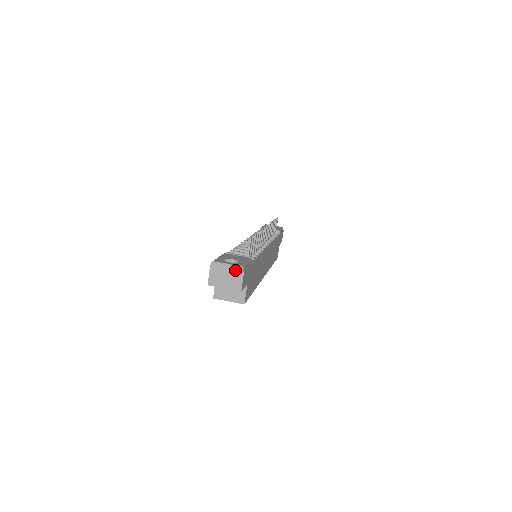
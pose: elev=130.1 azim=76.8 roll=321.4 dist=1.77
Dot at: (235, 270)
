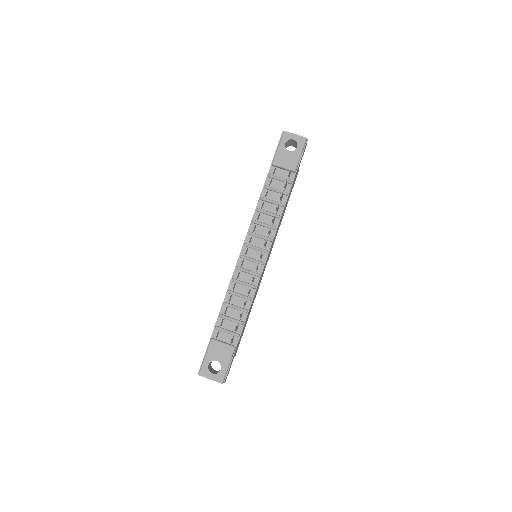
Dot at: (217, 381)
